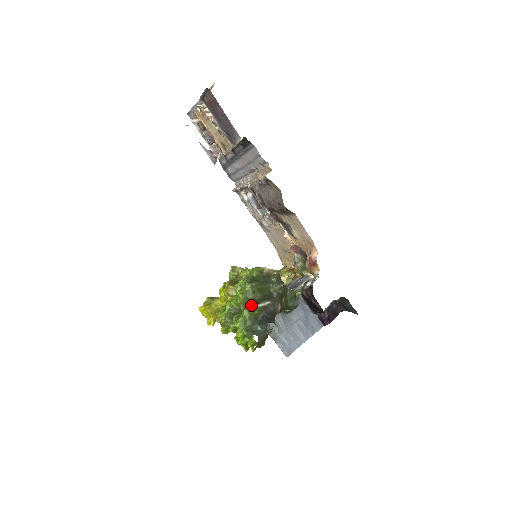
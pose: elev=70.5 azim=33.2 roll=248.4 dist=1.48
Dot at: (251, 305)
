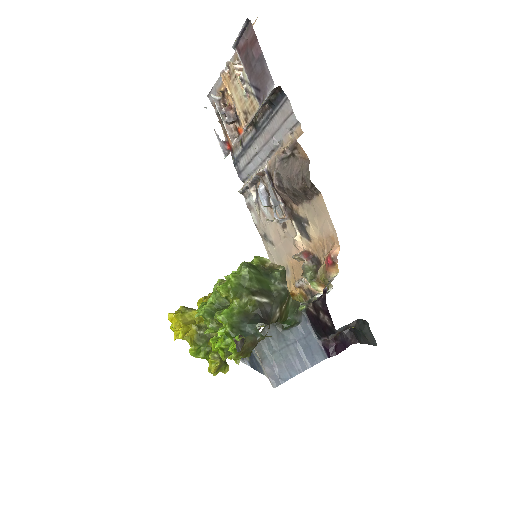
Dot at: (244, 294)
